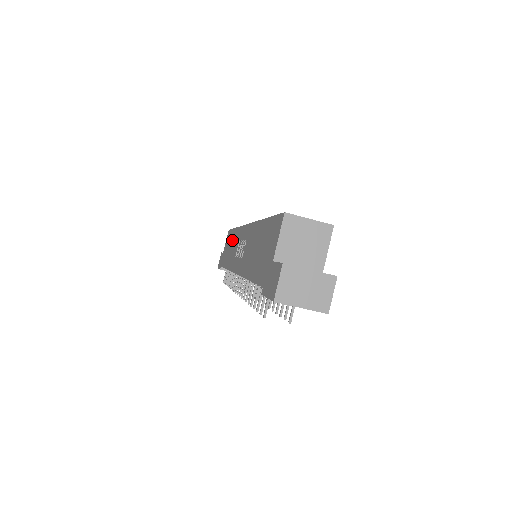
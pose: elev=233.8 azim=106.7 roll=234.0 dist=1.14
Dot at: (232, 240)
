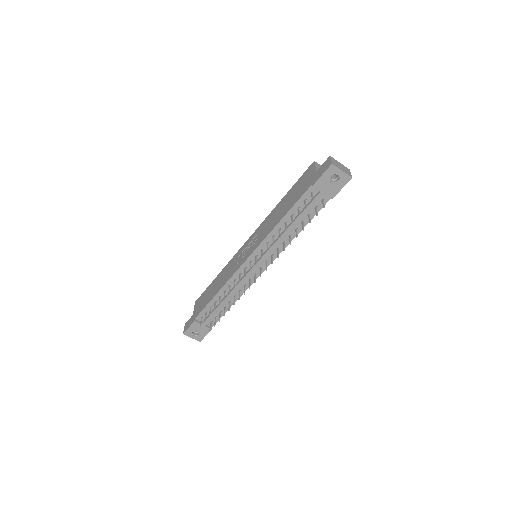
Dot at: (217, 281)
